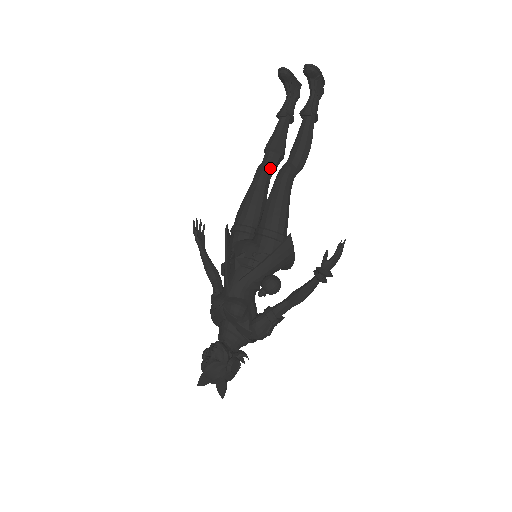
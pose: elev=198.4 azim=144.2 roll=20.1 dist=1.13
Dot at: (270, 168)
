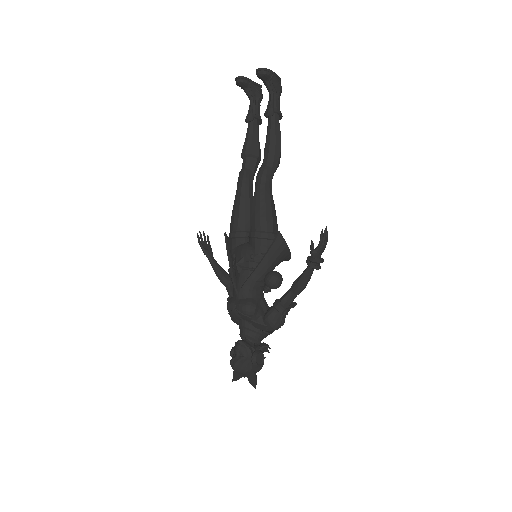
Dot at: (250, 173)
